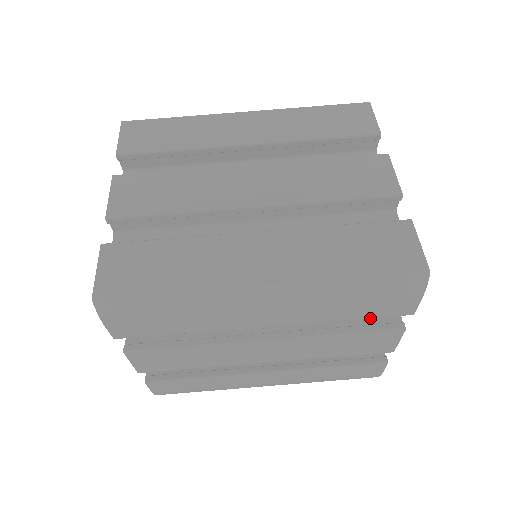
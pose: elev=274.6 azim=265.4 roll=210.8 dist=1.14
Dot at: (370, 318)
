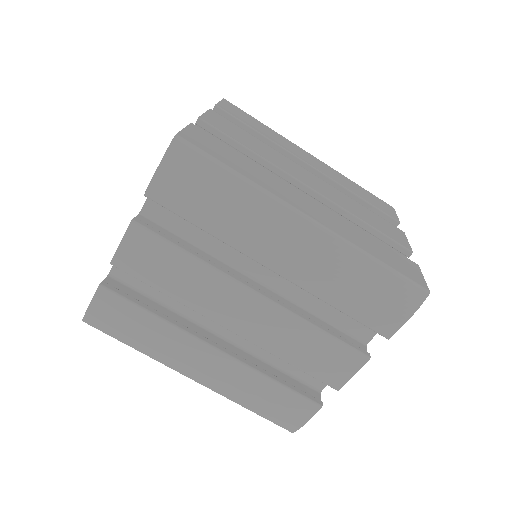
Dot at: (343, 336)
